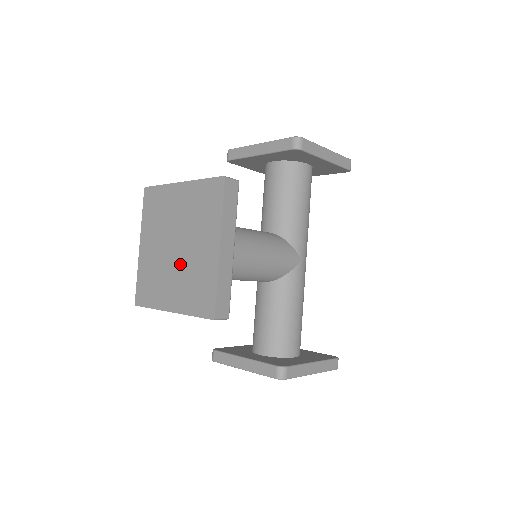
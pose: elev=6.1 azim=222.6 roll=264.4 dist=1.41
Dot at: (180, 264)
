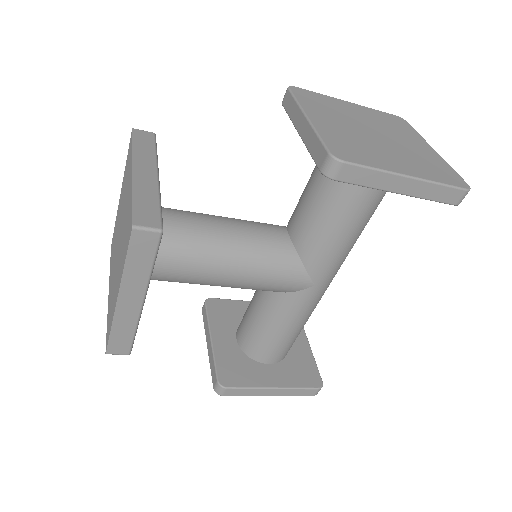
Dot at: (115, 262)
